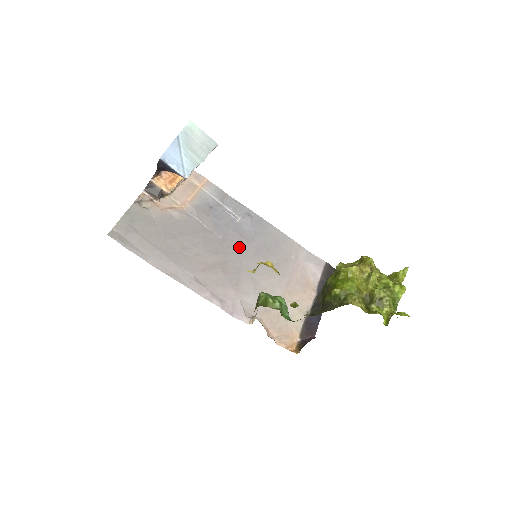
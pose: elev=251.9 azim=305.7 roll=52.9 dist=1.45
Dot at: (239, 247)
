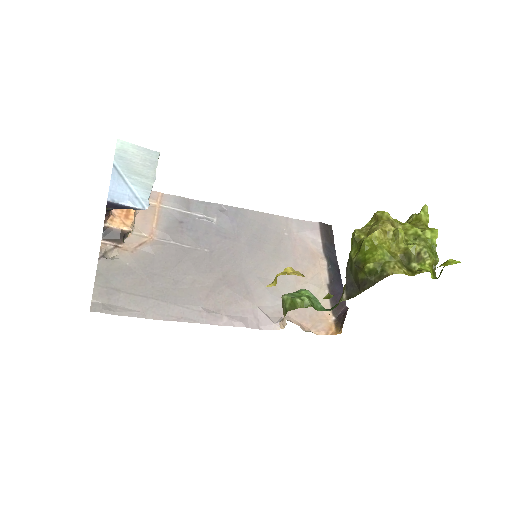
Dot at: (230, 251)
